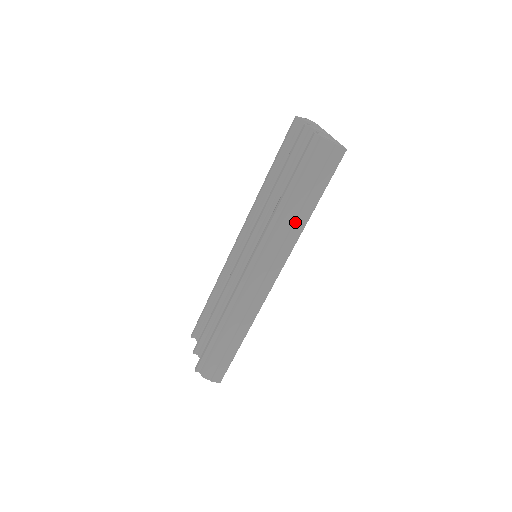
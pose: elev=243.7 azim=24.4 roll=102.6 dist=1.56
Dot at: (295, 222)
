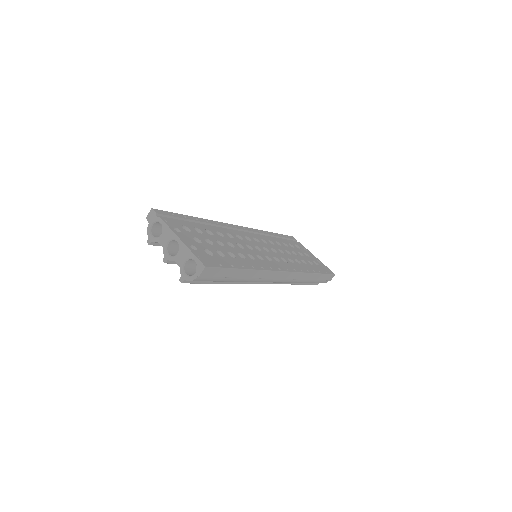
Dot at: (248, 278)
